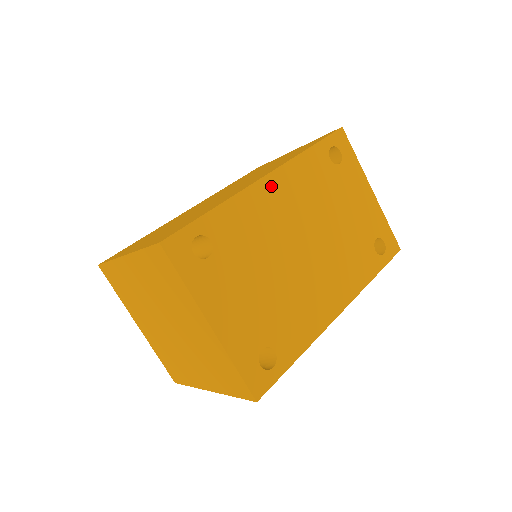
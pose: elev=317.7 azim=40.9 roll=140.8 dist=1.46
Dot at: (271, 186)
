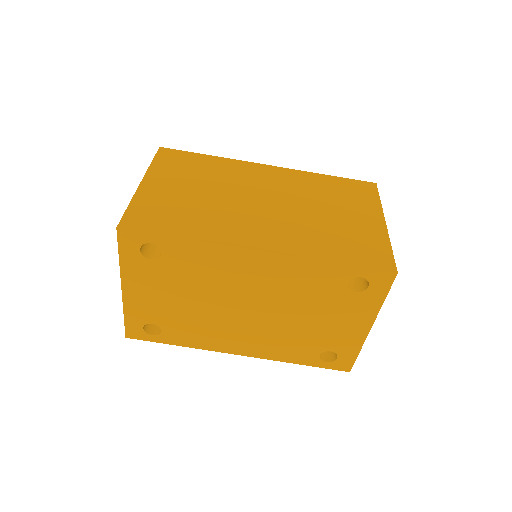
Dot at: (255, 259)
